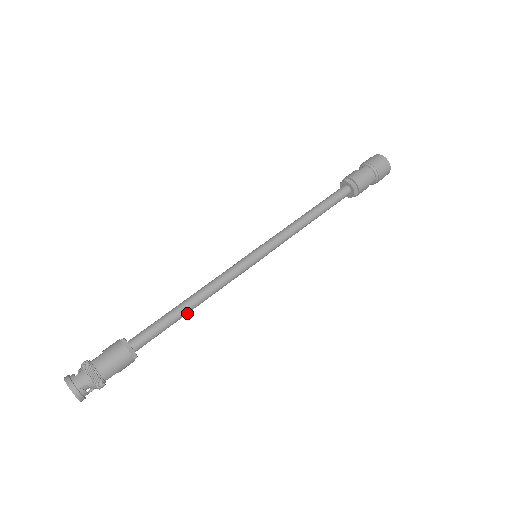
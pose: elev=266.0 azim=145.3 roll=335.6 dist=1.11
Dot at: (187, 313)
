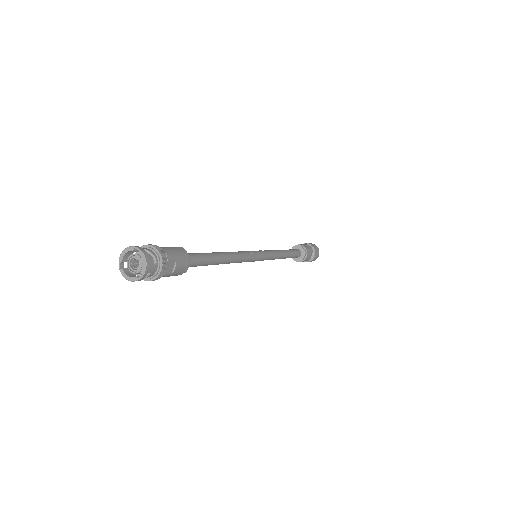
Dot at: (220, 259)
